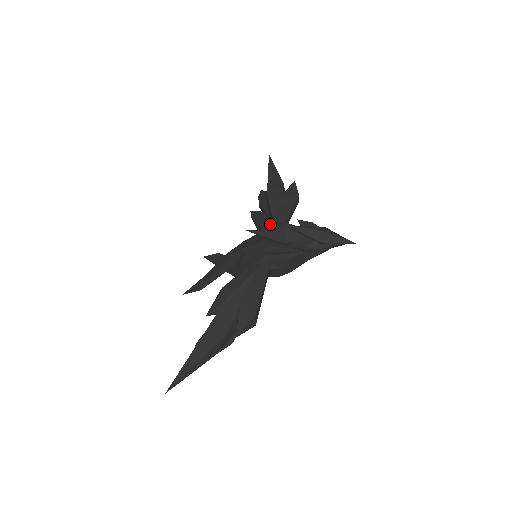
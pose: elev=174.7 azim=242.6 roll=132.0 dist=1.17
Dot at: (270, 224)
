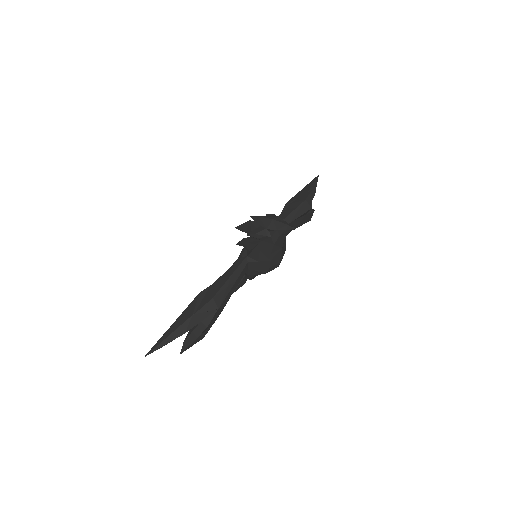
Dot at: occluded
